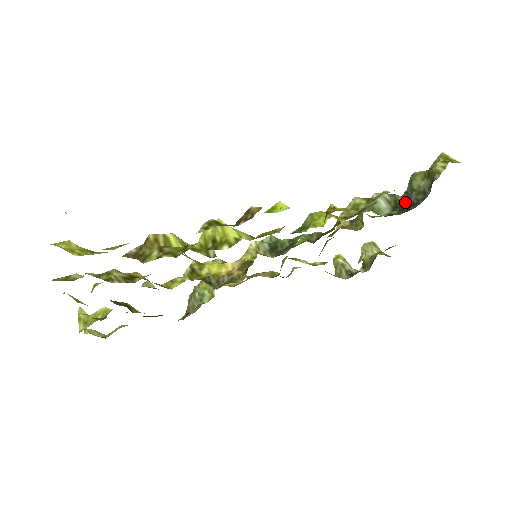
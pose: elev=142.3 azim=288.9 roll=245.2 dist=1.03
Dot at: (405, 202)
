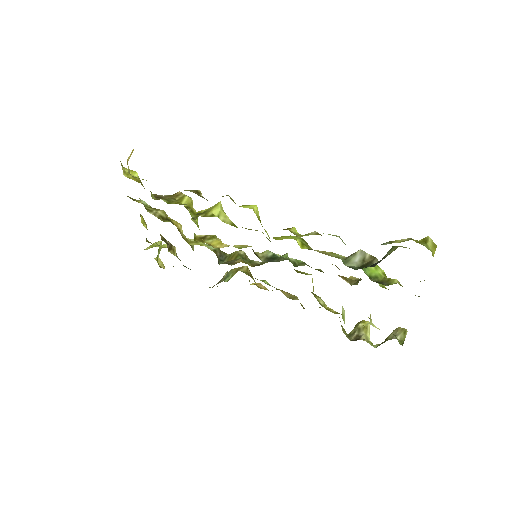
Dot at: (372, 265)
